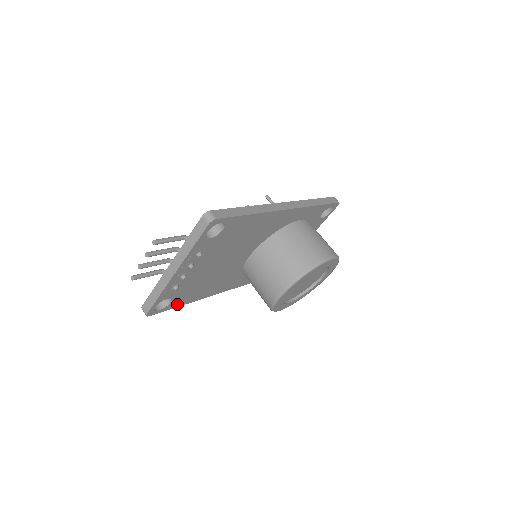
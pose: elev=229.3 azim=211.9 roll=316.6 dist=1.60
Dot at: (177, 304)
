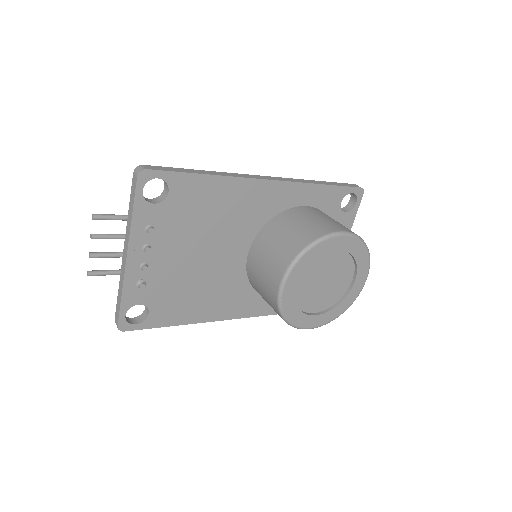
Dot at: (163, 321)
